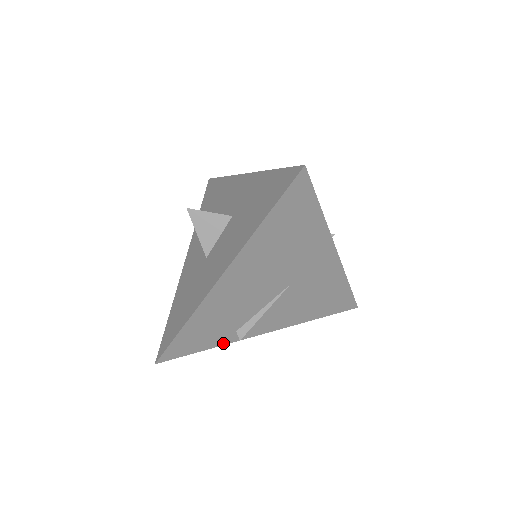
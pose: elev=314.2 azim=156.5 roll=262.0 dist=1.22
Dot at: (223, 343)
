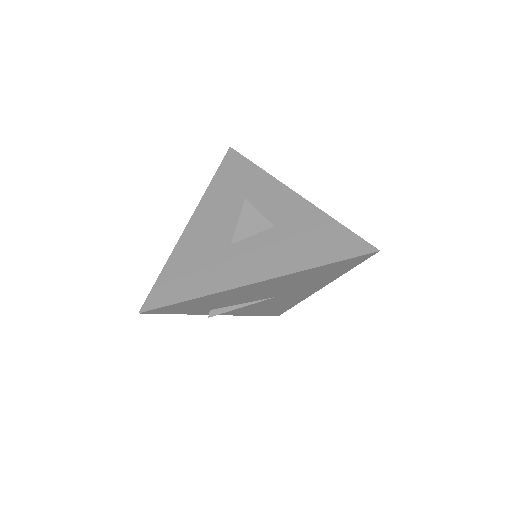
Dot at: (193, 313)
